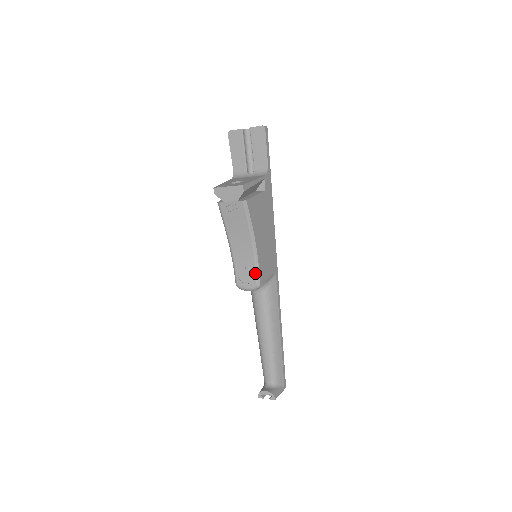
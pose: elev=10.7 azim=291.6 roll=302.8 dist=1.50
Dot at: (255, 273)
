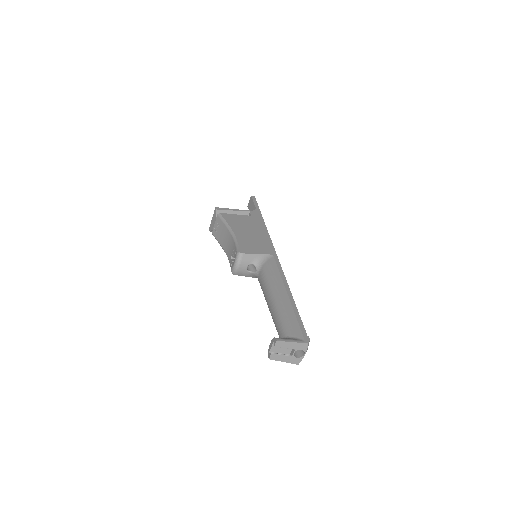
Dot at: (236, 248)
